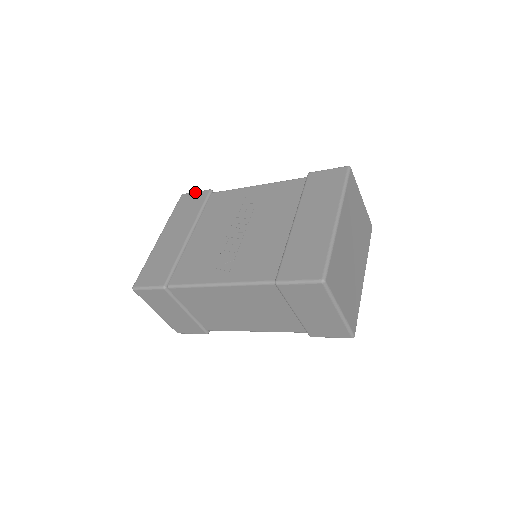
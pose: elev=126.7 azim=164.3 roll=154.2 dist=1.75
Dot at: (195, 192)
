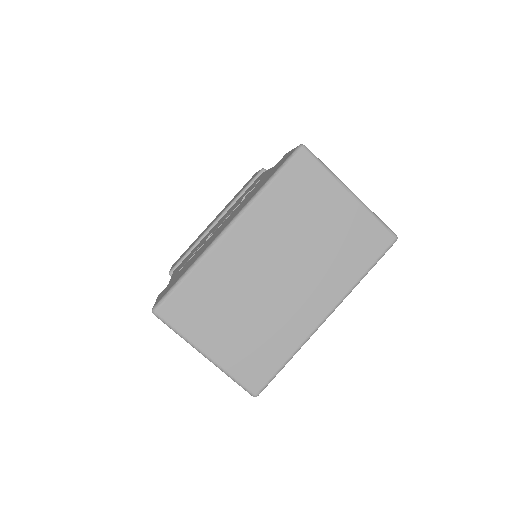
Dot at: occluded
